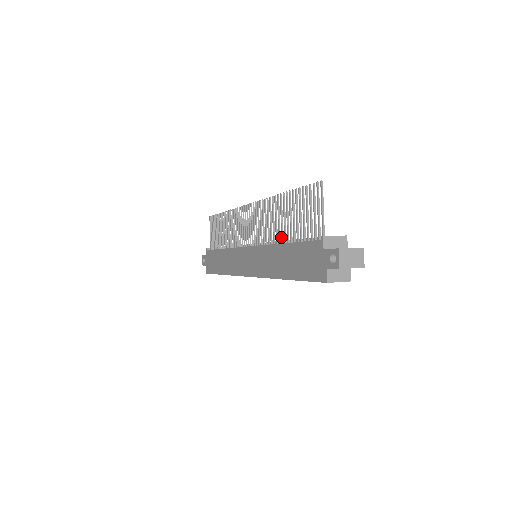
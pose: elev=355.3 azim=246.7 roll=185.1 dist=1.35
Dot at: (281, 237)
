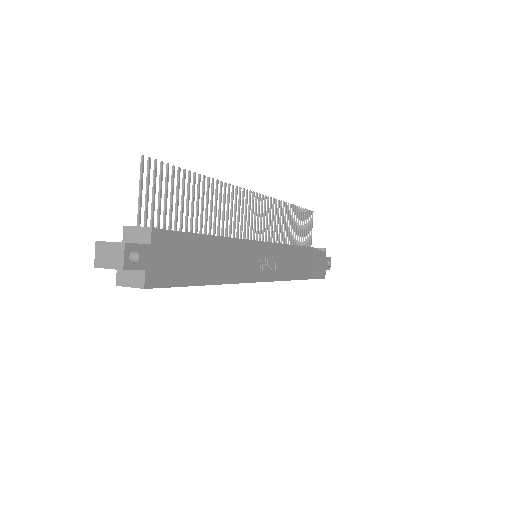
Dot at: (205, 231)
